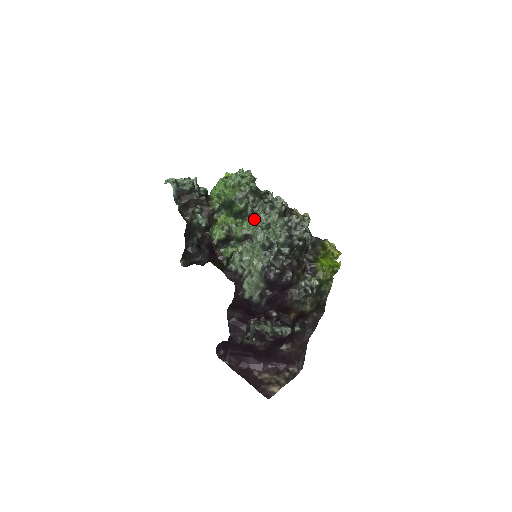
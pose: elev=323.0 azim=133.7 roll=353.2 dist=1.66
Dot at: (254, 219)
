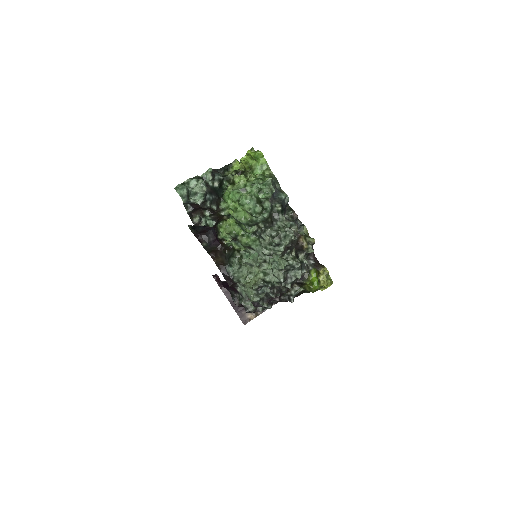
Dot at: (260, 240)
